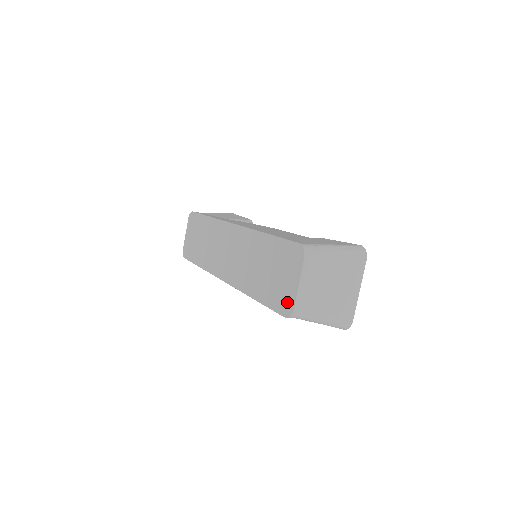
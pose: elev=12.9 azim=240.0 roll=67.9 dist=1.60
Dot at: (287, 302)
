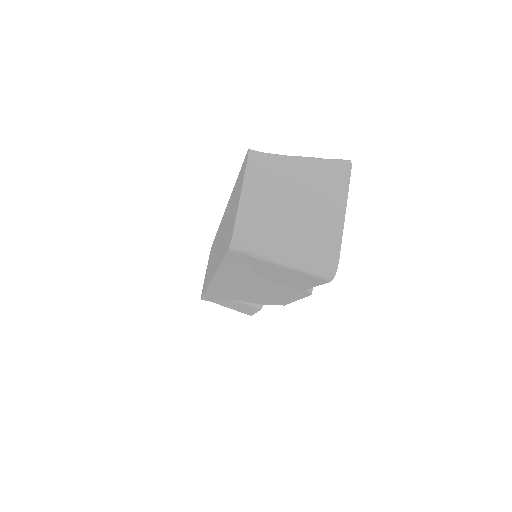
Dot at: (232, 228)
